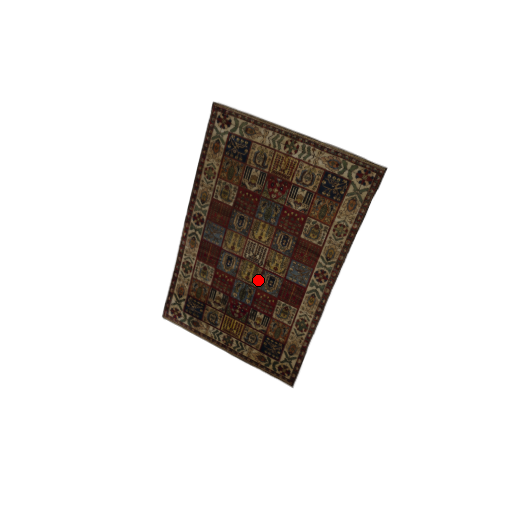
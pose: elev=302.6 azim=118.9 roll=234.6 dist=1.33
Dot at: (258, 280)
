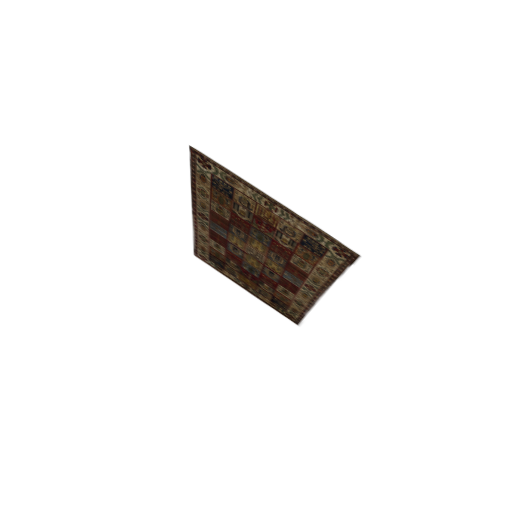
Dot at: (261, 269)
